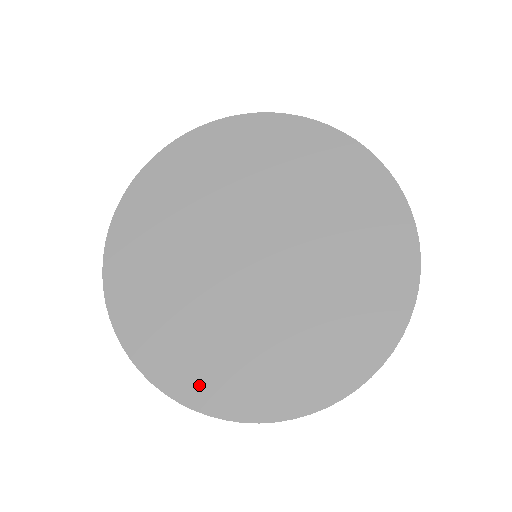
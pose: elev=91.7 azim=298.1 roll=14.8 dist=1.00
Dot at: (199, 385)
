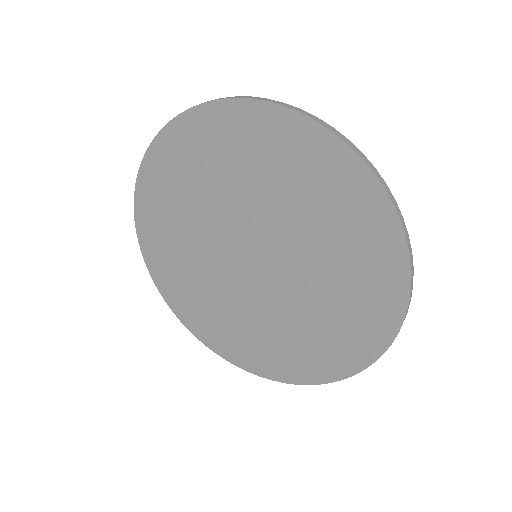
Dot at: (319, 366)
